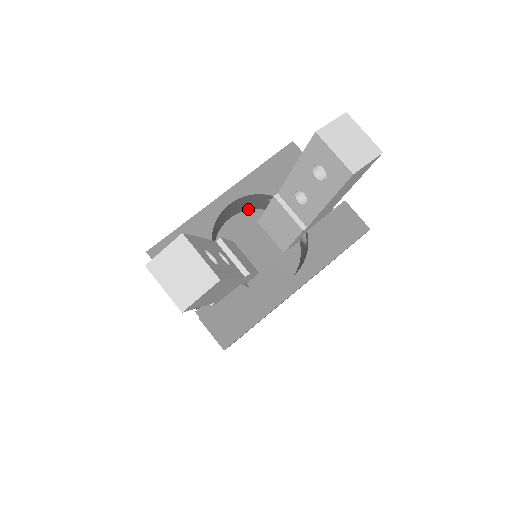
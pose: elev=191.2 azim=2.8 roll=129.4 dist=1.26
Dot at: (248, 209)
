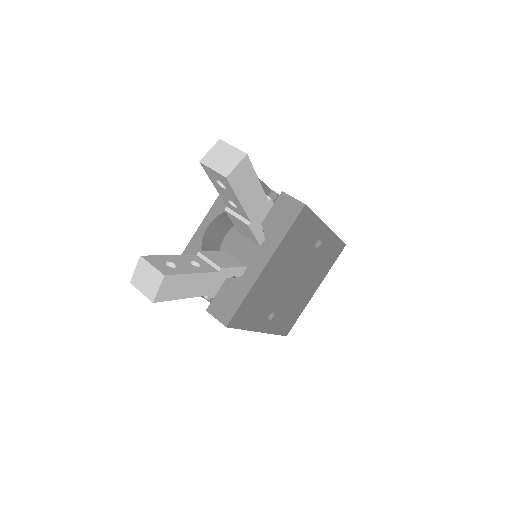
Dot at: occluded
